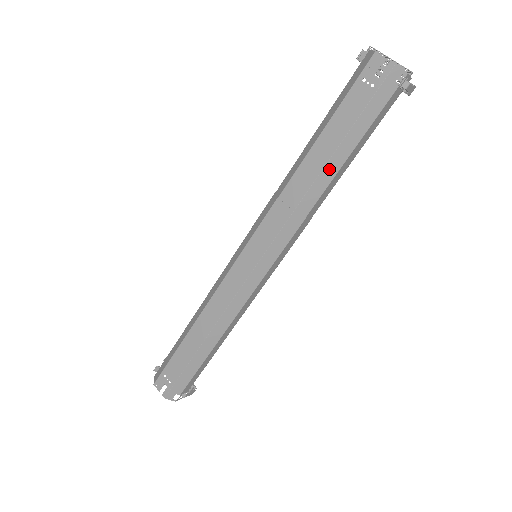
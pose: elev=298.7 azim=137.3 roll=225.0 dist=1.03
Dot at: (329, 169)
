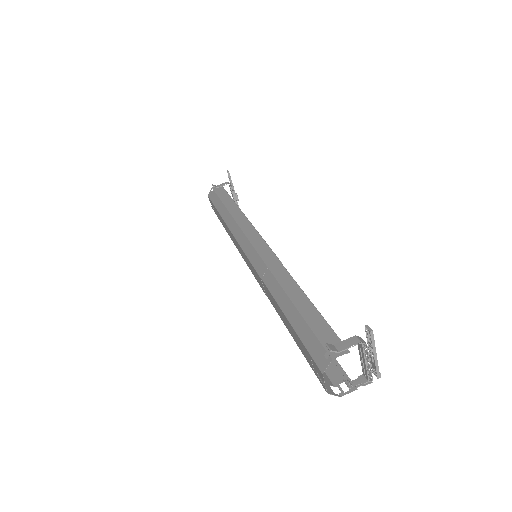
Dot at: occluded
